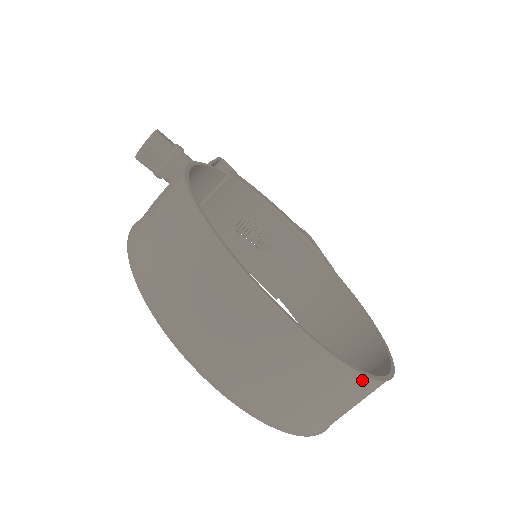
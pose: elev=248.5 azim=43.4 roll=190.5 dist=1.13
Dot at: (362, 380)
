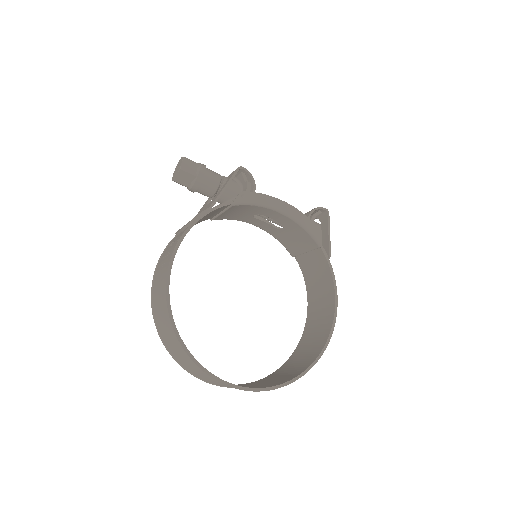
Dot at: (262, 390)
